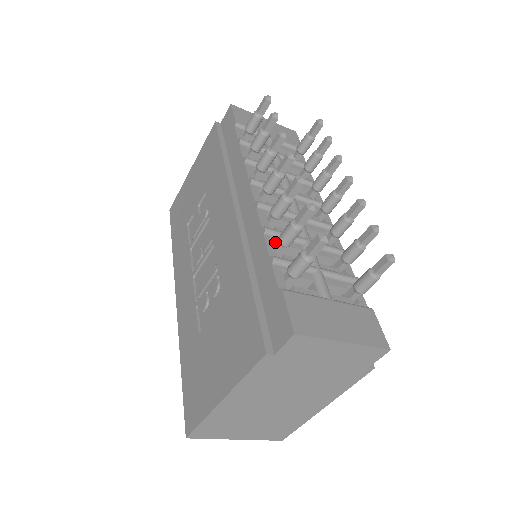
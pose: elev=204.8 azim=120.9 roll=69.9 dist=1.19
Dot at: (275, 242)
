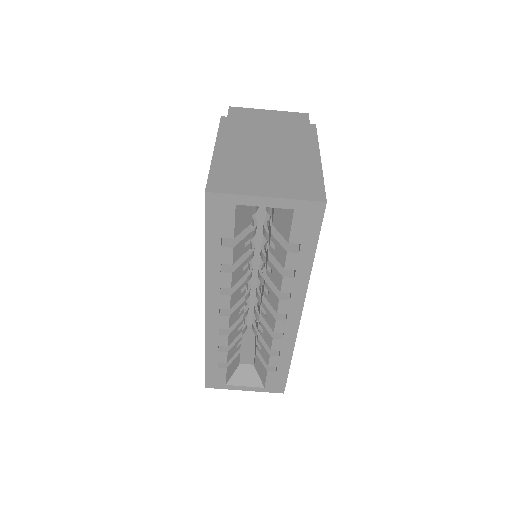
Dot at: occluded
